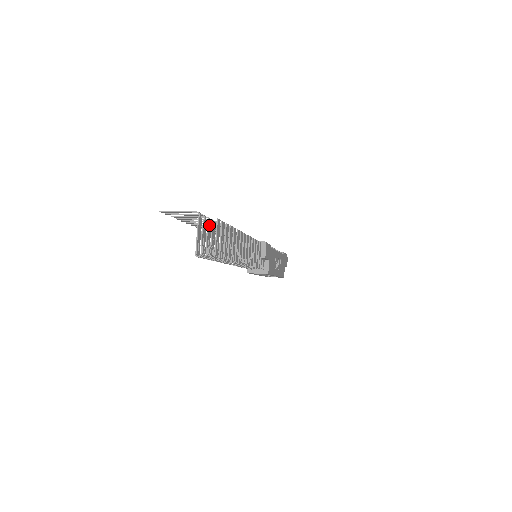
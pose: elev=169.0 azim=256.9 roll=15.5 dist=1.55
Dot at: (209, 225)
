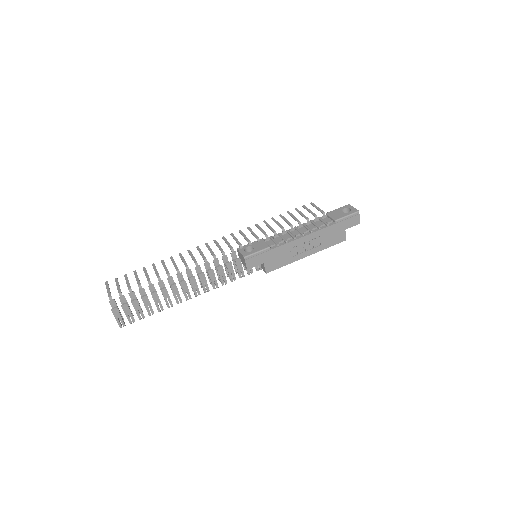
Dot at: (131, 295)
